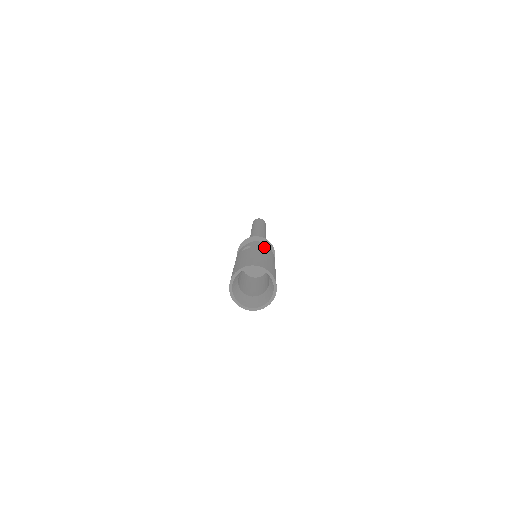
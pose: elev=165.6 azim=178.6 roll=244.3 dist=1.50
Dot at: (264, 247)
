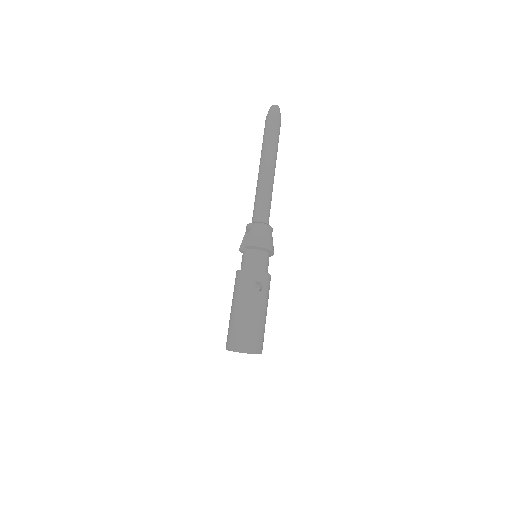
Dot at: occluded
